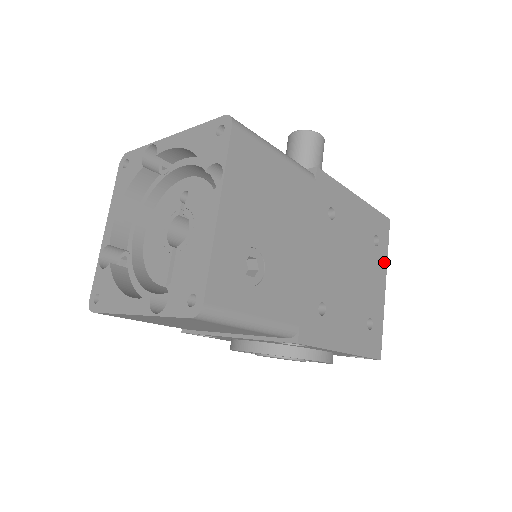
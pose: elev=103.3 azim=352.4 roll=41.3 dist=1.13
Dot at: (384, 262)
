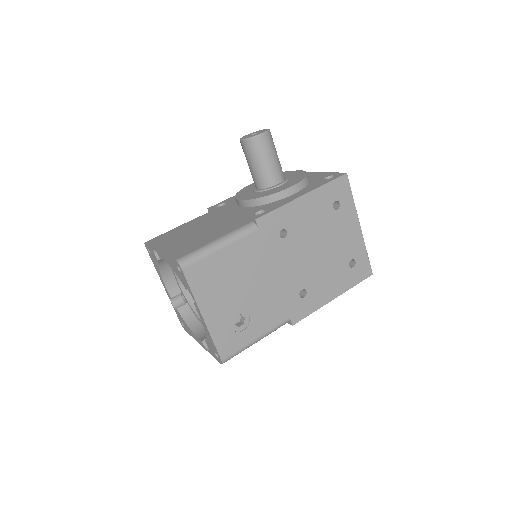
Dot at: (352, 211)
